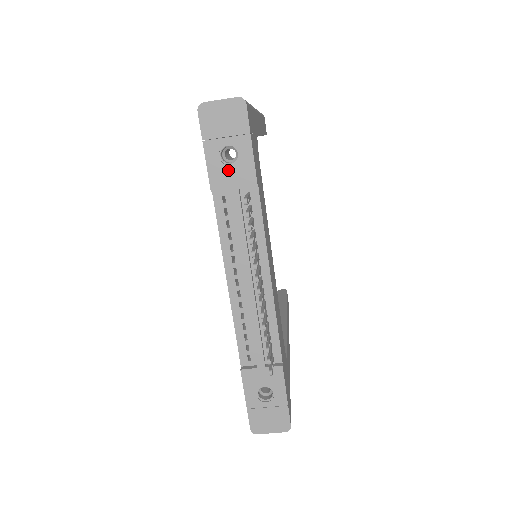
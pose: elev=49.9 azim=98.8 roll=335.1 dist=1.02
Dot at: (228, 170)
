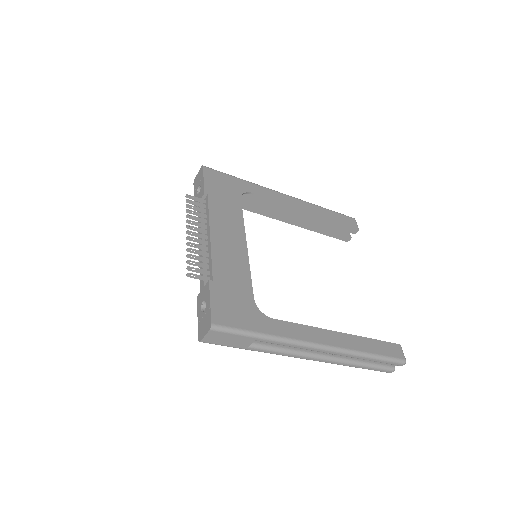
Dot at: (198, 196)
